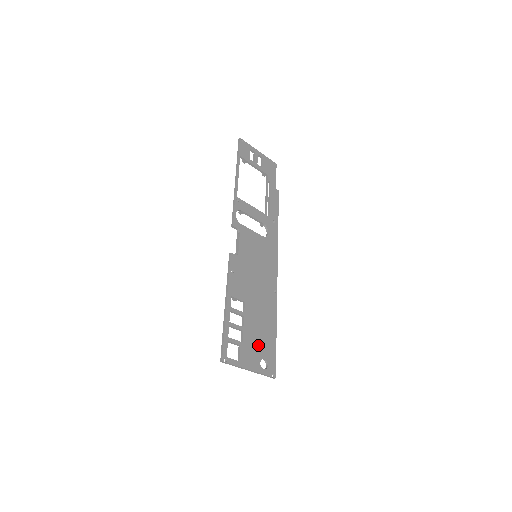
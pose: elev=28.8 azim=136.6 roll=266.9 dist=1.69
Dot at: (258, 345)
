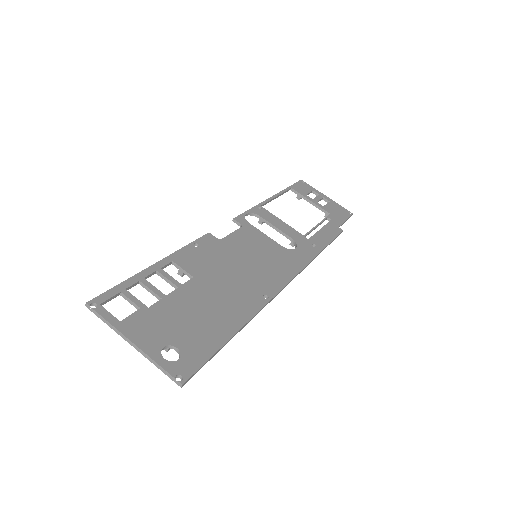
Dot at: (178, 327)
